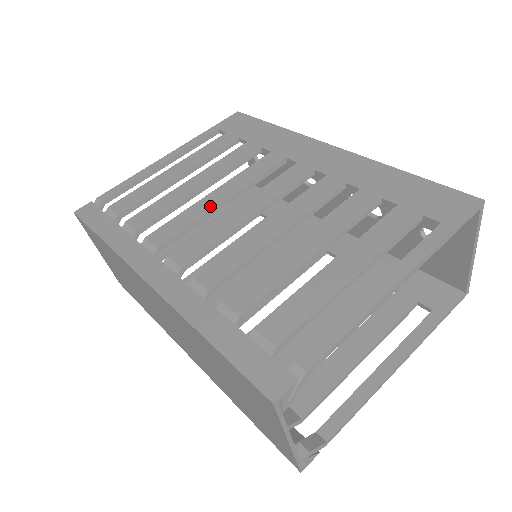
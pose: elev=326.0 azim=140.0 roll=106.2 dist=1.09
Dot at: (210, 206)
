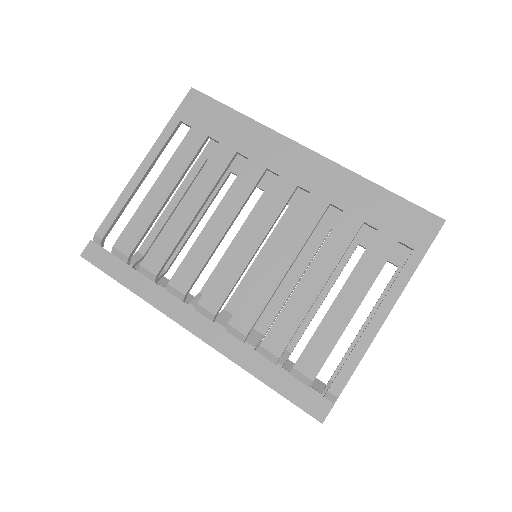
Dot at: (214, 240)
